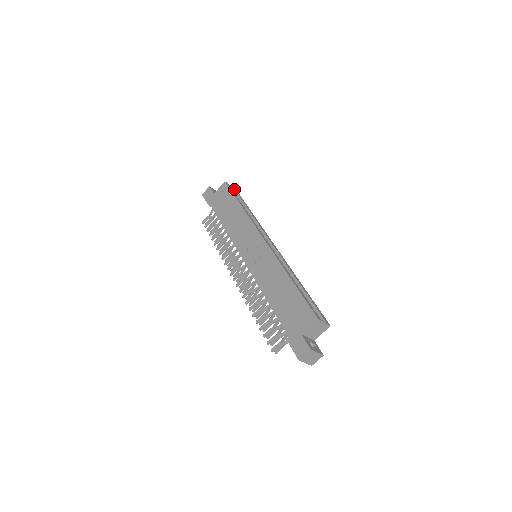
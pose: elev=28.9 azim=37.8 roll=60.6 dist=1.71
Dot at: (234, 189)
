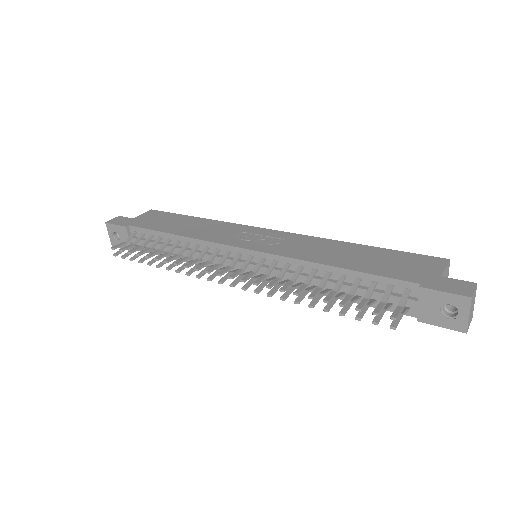
Dot at: occluded
